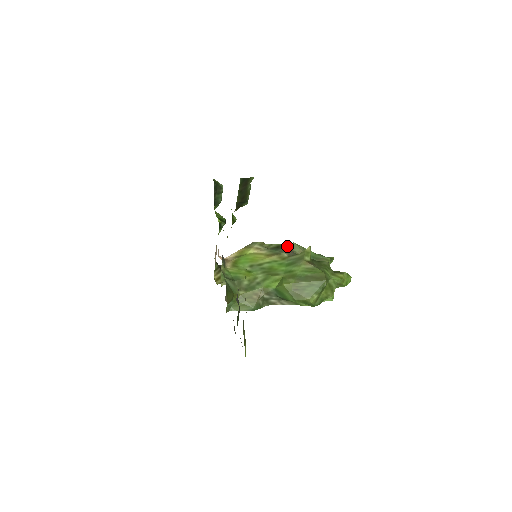
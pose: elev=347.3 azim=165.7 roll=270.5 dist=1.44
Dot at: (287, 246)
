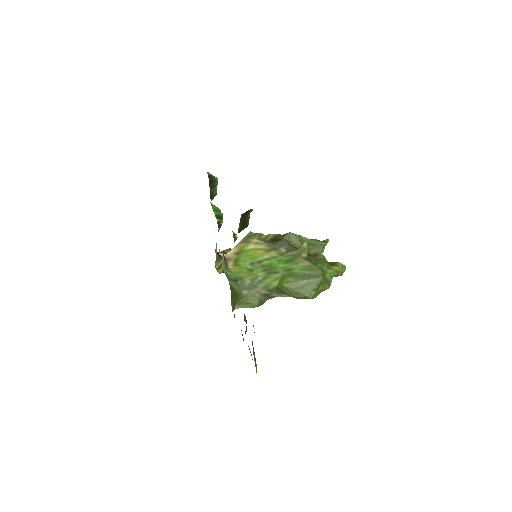
Dot at: (284, 237)
